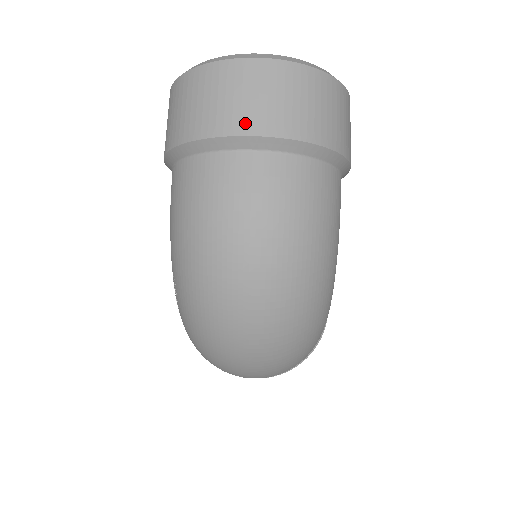
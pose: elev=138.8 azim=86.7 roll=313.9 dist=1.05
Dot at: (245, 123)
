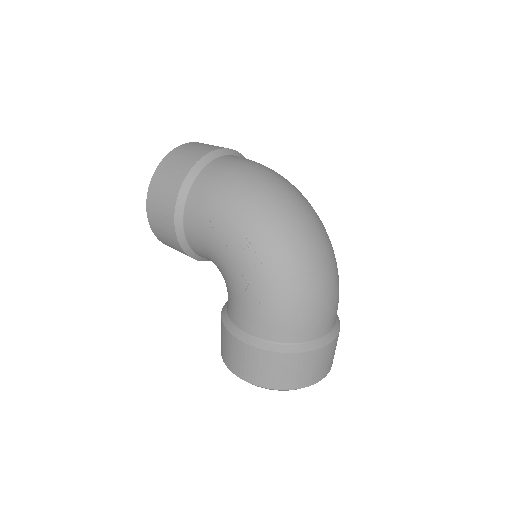
Dot at: (213, 148)
